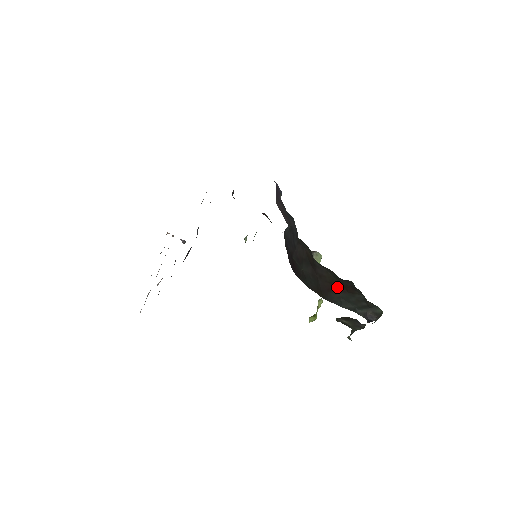
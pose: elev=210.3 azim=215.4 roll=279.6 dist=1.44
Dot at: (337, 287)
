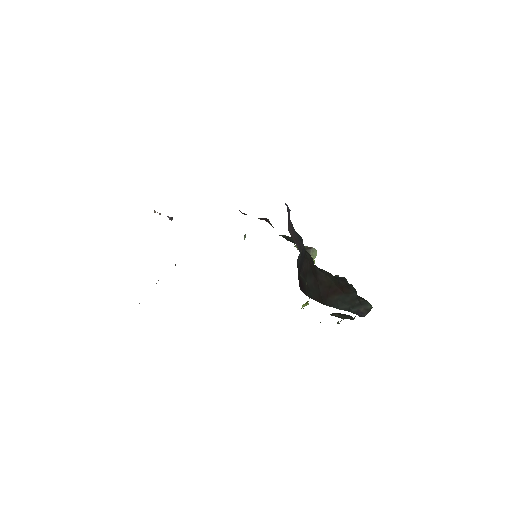
Dot at: (335, 290)
